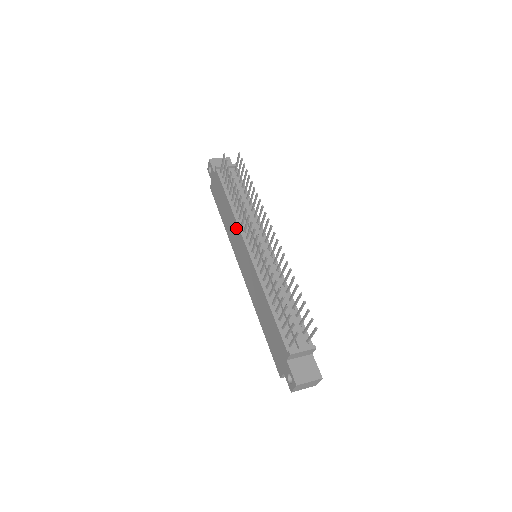
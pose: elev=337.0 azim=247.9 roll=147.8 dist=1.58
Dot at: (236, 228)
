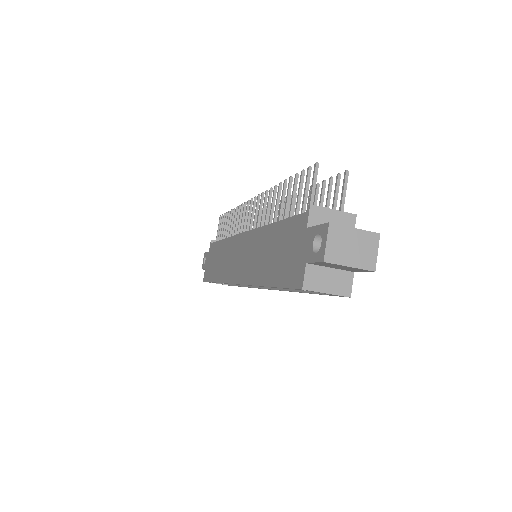
Dot at: (230, 244)
